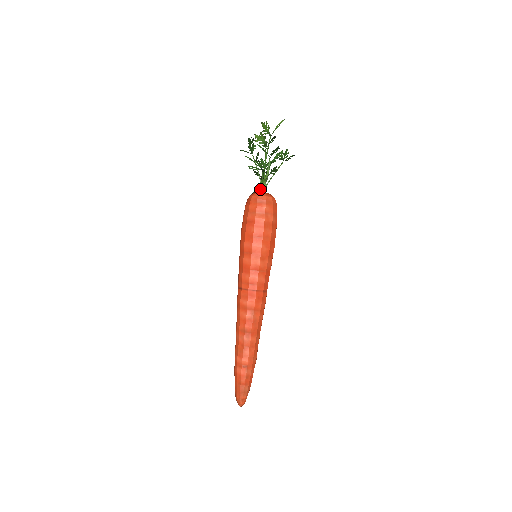
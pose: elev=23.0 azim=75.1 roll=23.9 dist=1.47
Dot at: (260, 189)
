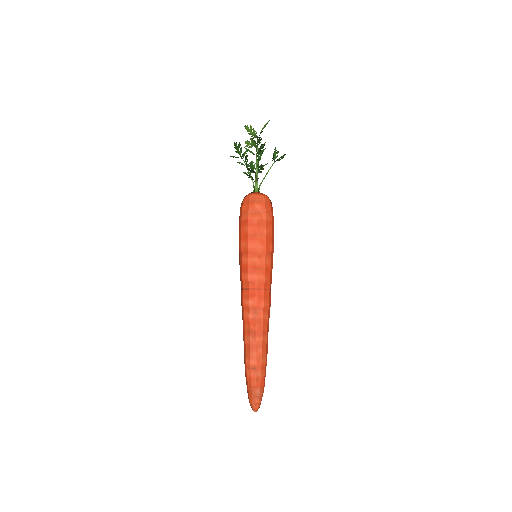
Dot at: (253, 190)
